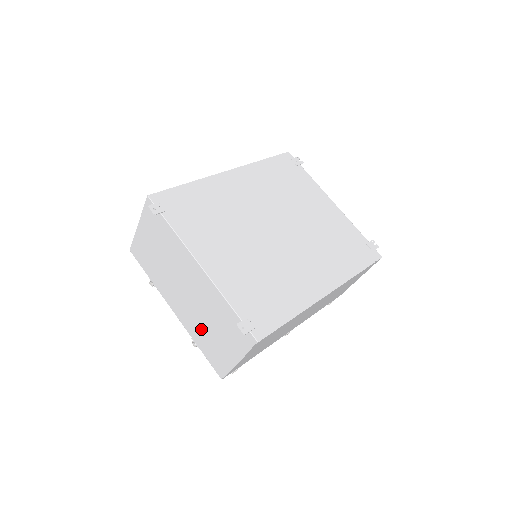
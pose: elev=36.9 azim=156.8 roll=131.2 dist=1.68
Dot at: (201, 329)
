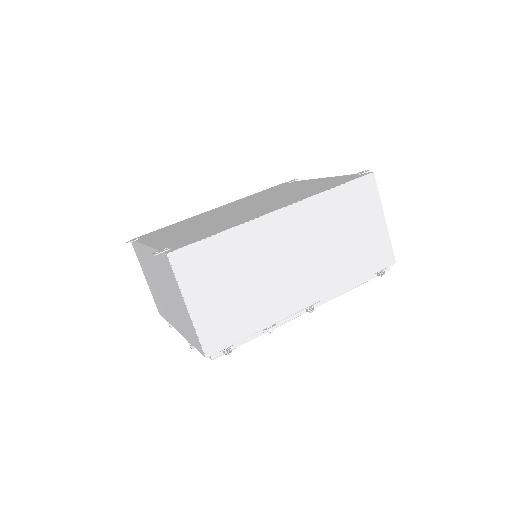
Dot at: (179, 316)
